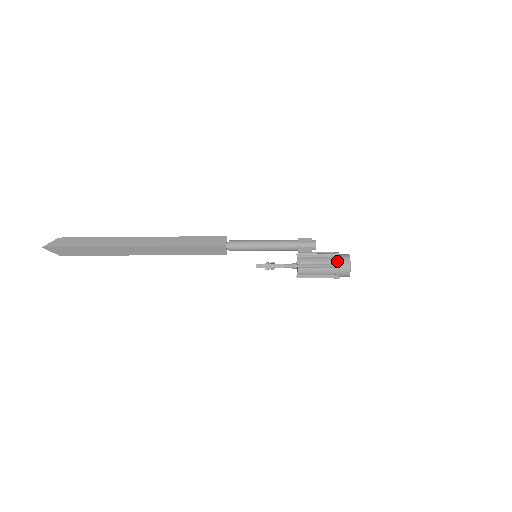
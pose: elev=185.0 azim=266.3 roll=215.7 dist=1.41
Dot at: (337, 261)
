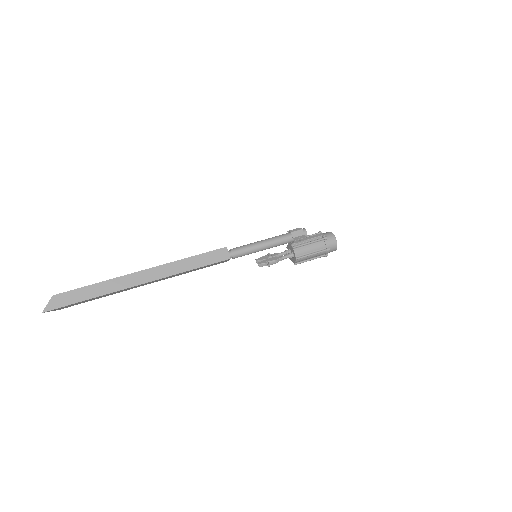
Dot at: (327, 245)
